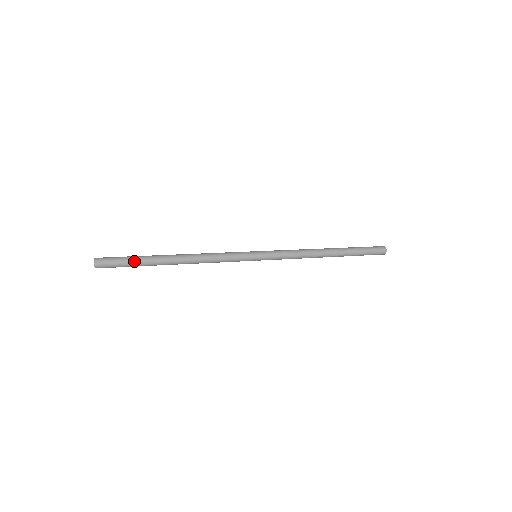
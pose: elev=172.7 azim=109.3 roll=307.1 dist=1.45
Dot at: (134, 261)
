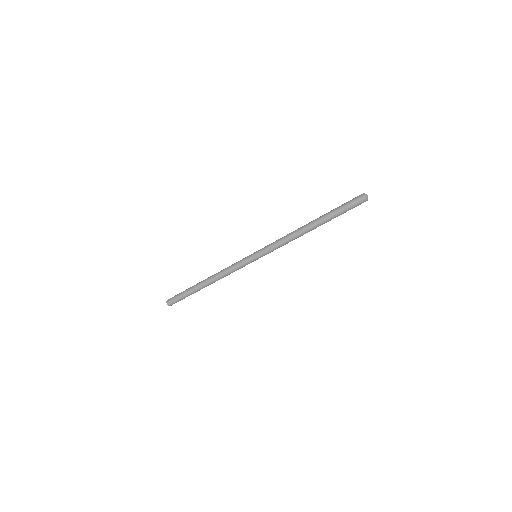
Dot at: (184, 293)
